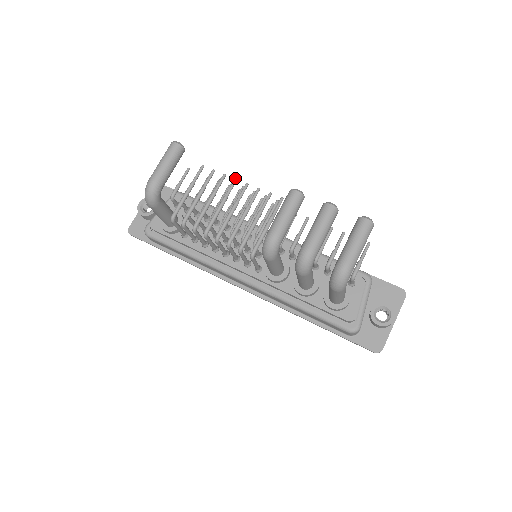
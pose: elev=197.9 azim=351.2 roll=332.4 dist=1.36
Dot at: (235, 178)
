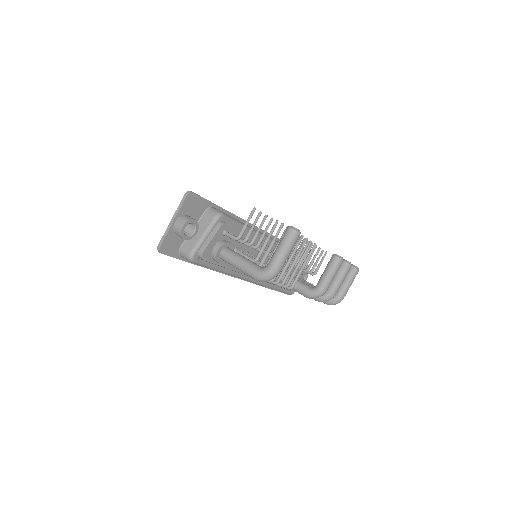
Dot at: occluded
